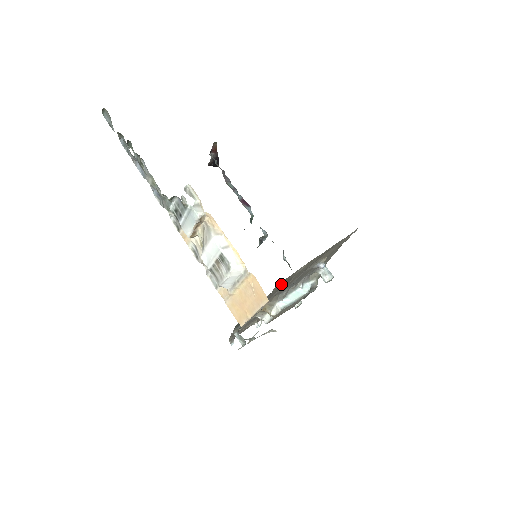
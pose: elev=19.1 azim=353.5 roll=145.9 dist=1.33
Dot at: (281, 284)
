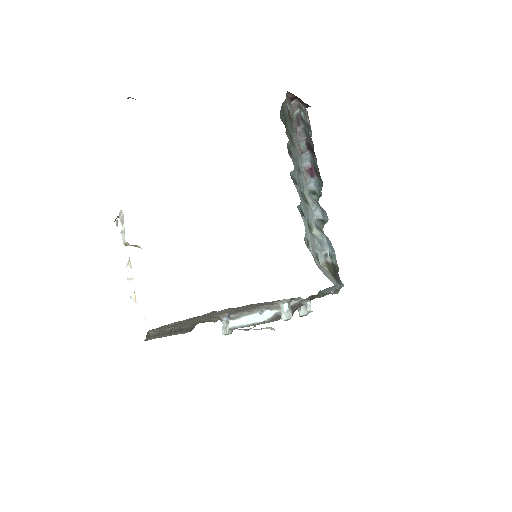
Dot at: occluded
